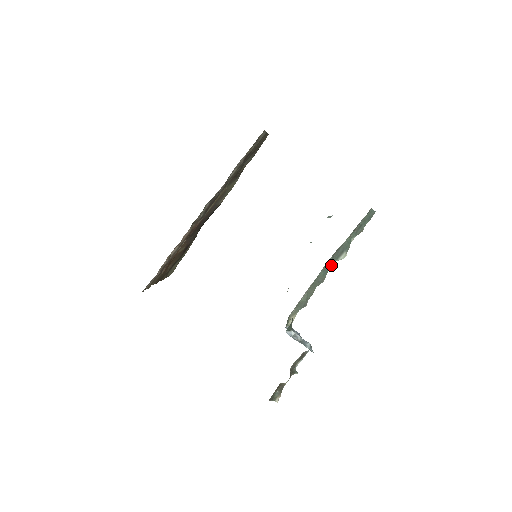
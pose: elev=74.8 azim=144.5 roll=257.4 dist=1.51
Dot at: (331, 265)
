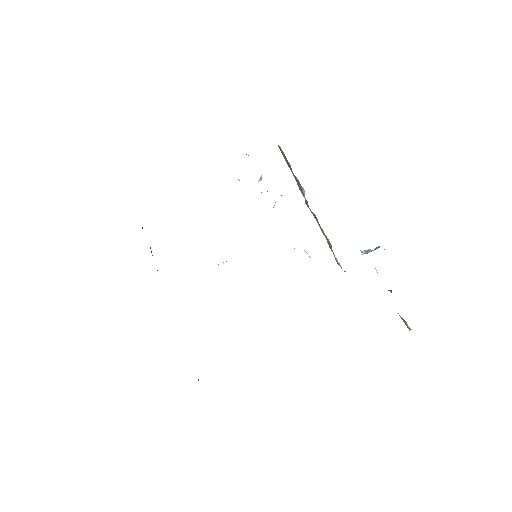
Dot at: (306, 202)
